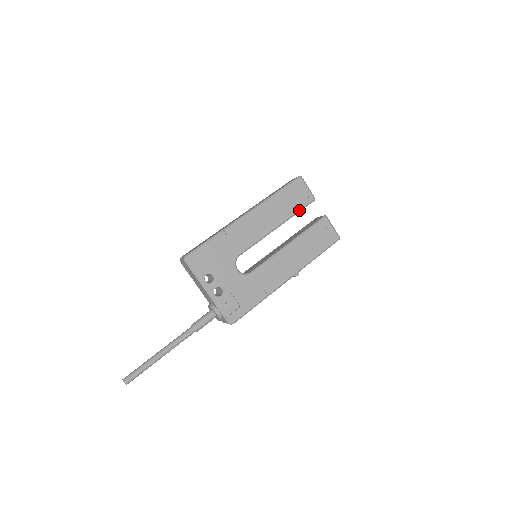
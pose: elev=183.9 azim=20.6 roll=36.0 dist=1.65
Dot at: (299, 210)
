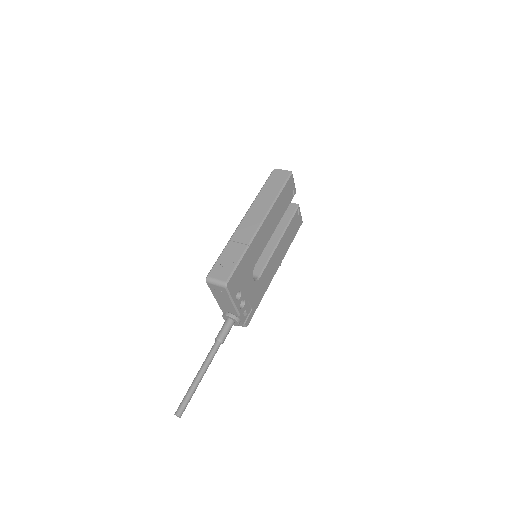
Dot at: occluded
